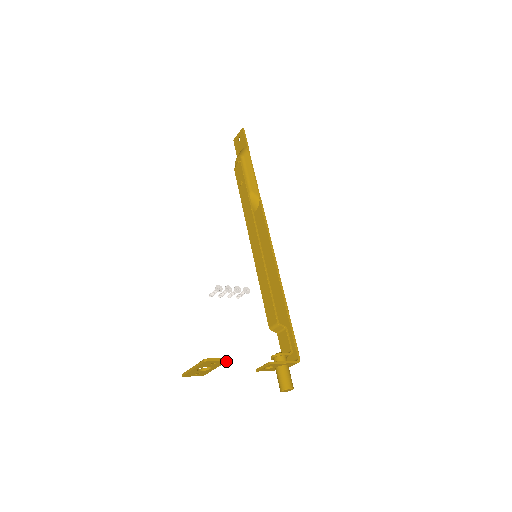
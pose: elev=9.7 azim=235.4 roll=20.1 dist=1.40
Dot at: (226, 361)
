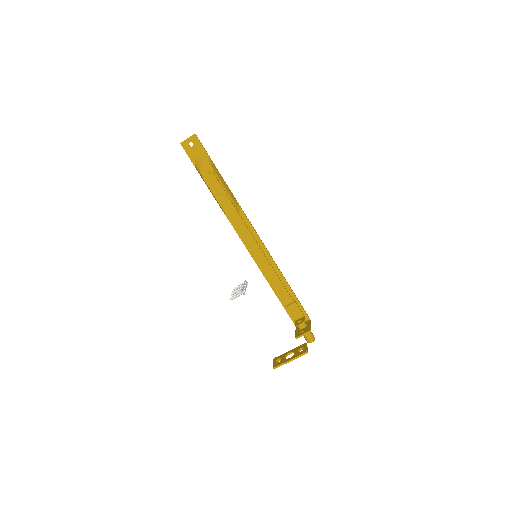
Dot at: (305, 345)
